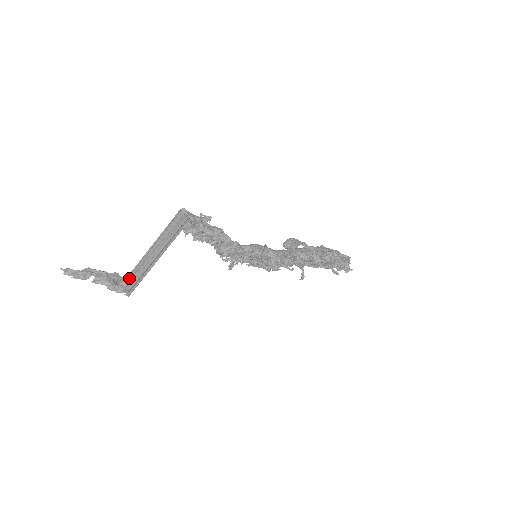
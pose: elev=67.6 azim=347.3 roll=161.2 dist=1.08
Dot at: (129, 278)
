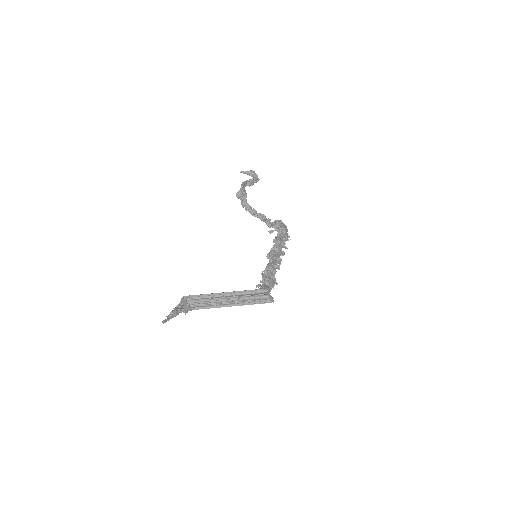
Dot at: (190, 300)
